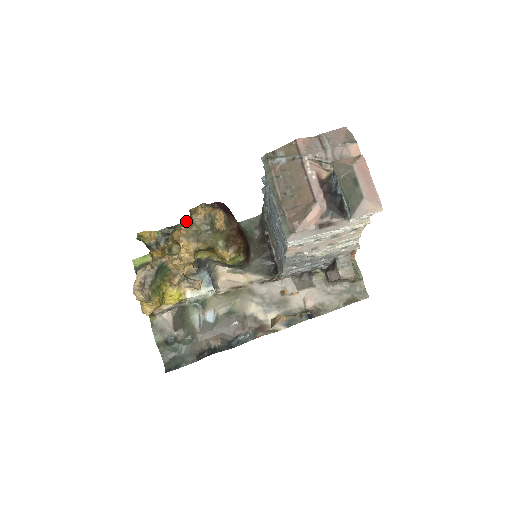
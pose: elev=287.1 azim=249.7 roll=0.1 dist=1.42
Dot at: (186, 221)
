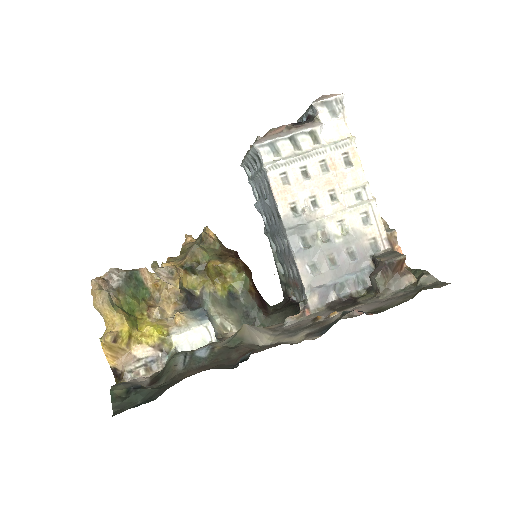
Dot at: occluded
